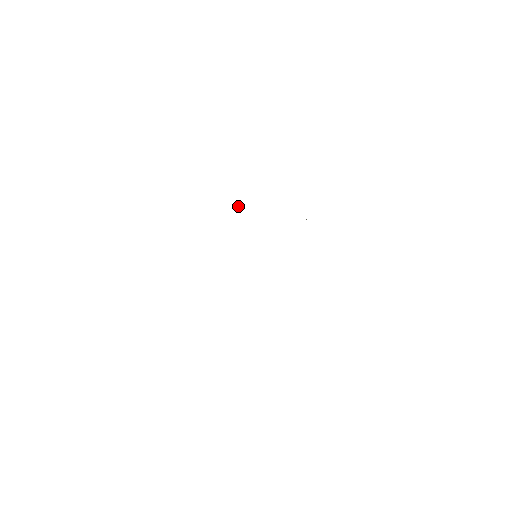
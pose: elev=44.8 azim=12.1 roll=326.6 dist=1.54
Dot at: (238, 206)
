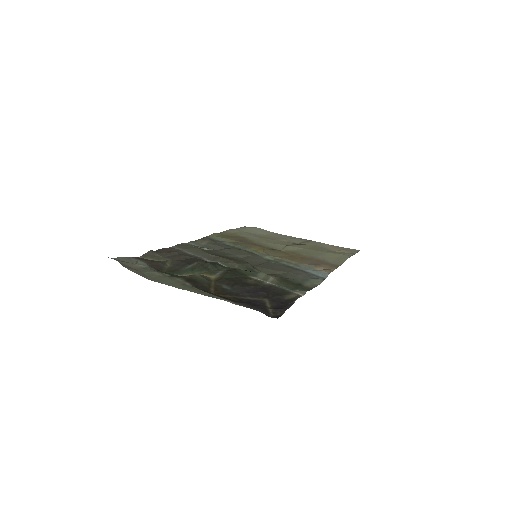
Dot at: (219, 269)
